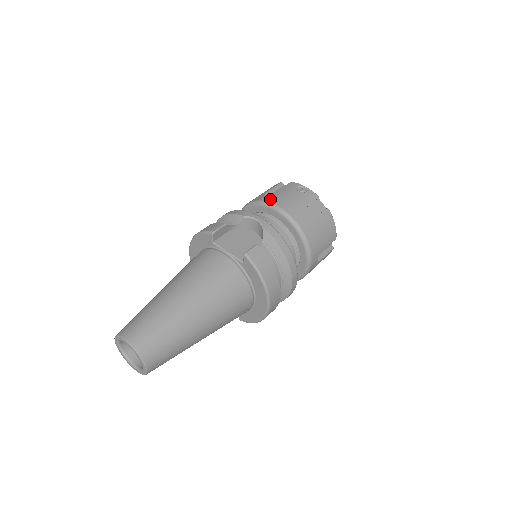
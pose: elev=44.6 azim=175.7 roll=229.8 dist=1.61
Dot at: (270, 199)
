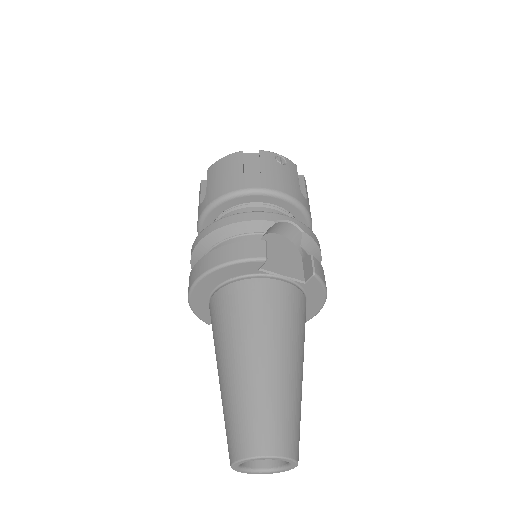
Dot at: (267, 184)
